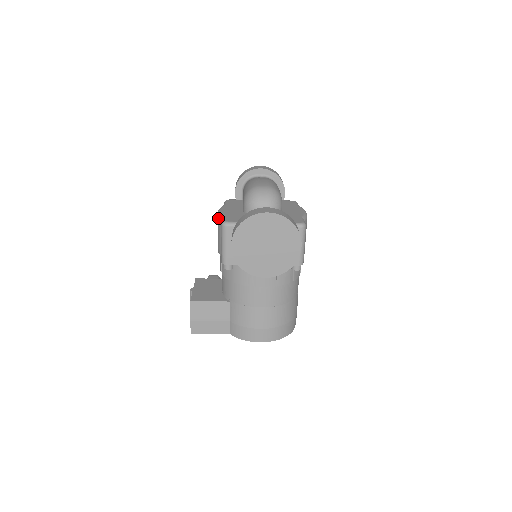
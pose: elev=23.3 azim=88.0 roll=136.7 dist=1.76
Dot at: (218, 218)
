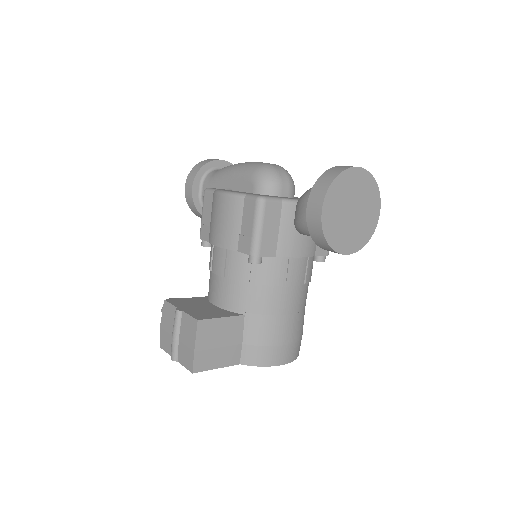
Dot at: (232, 199)
